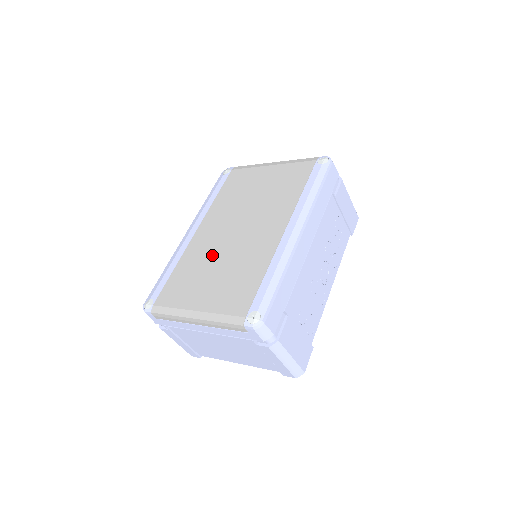
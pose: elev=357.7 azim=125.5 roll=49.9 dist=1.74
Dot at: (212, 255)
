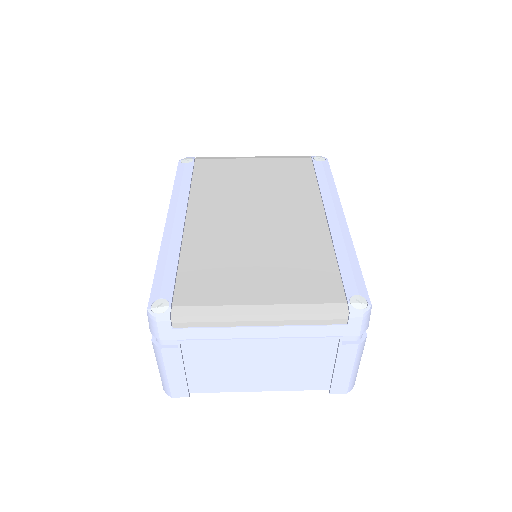
Dot at: (237, 242)
